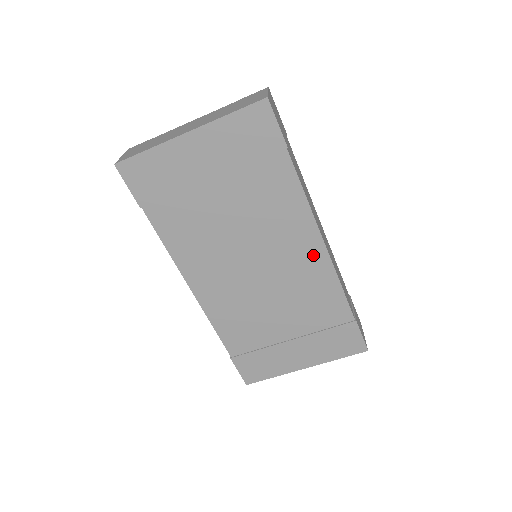
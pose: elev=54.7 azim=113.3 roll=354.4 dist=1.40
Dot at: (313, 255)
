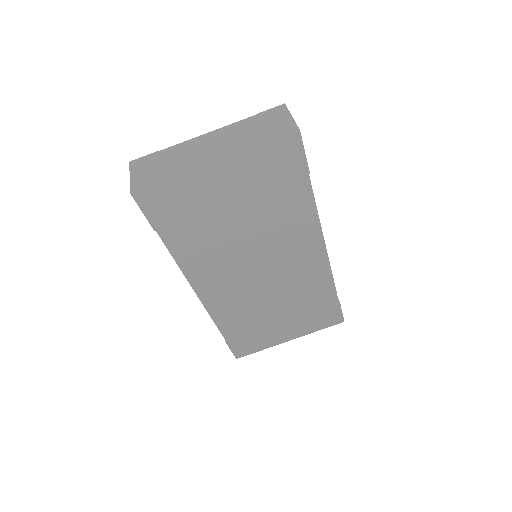
Dot at: (314, 257)
